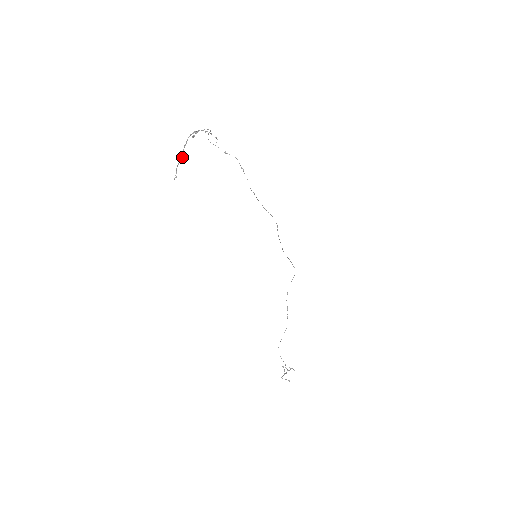
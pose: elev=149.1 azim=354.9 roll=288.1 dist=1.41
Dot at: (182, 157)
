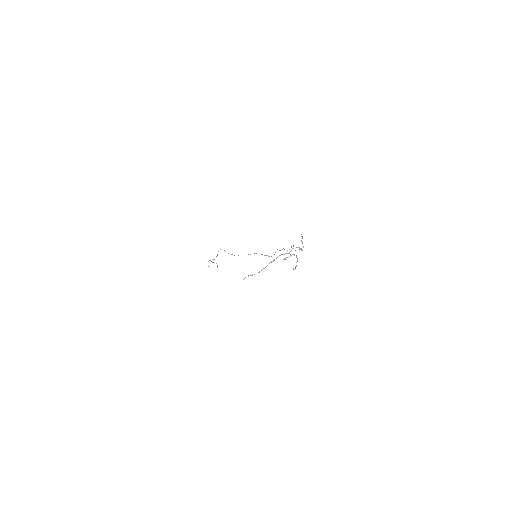
Dot at: occluded
